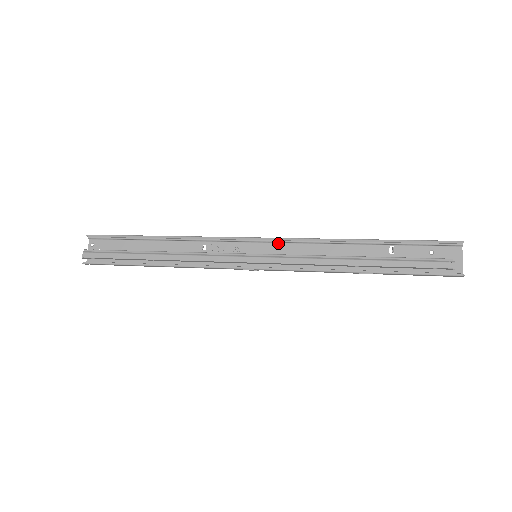
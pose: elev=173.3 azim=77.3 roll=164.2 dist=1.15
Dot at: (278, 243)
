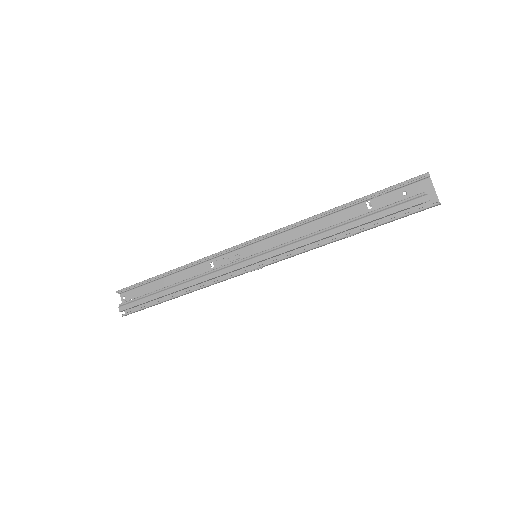
Dot at: (270, 237)
